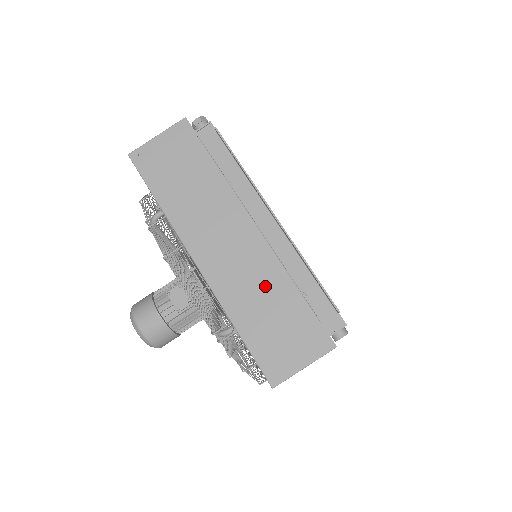
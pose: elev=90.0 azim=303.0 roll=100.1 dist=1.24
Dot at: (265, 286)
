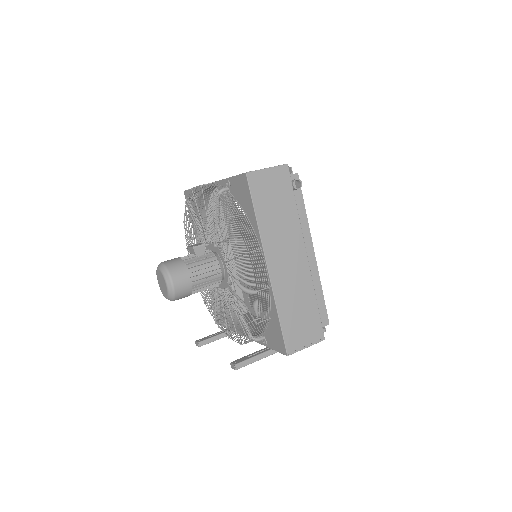
Dot at: occluded
